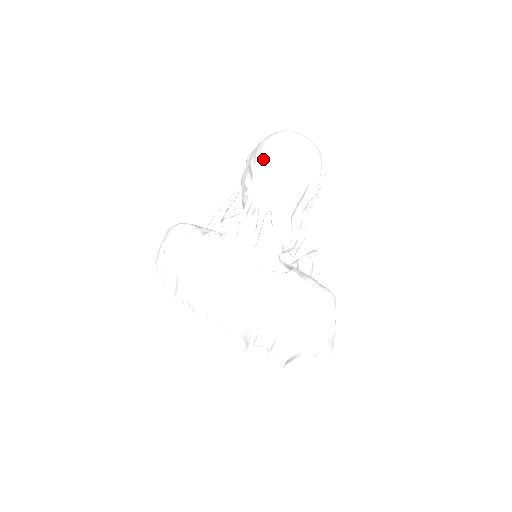
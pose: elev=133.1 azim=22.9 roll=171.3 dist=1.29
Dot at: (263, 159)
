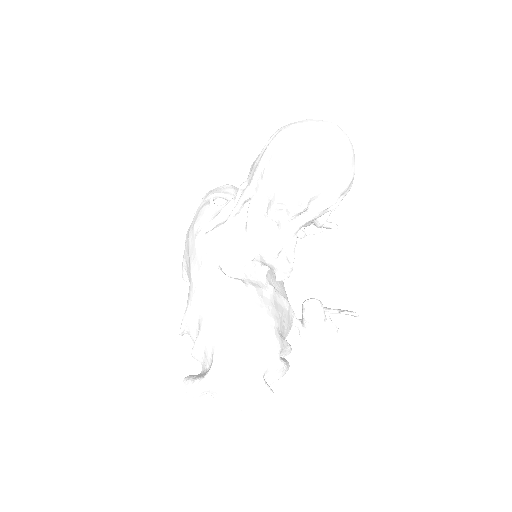
Dot at: (271, 136)
